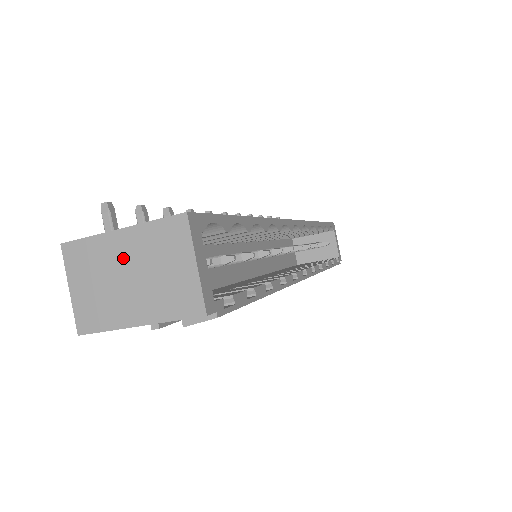
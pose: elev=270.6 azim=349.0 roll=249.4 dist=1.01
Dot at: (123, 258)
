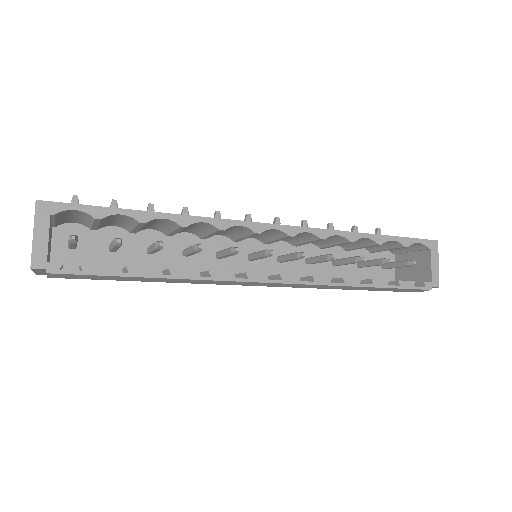
Dot at: occluded
